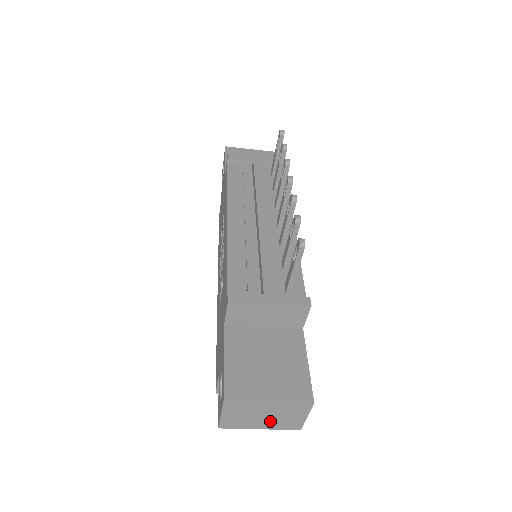
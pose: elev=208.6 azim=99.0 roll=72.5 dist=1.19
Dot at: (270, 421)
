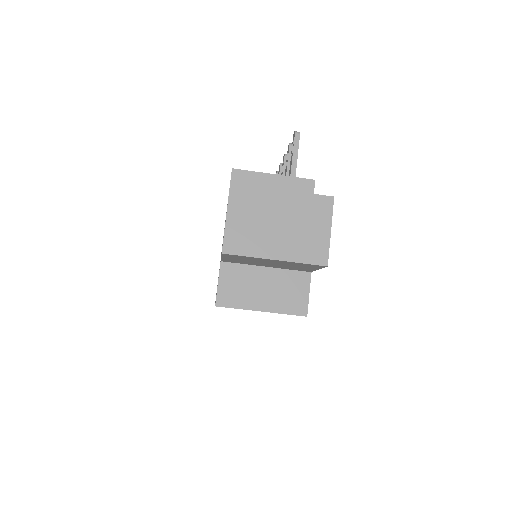
Dot at: (286, 239)
